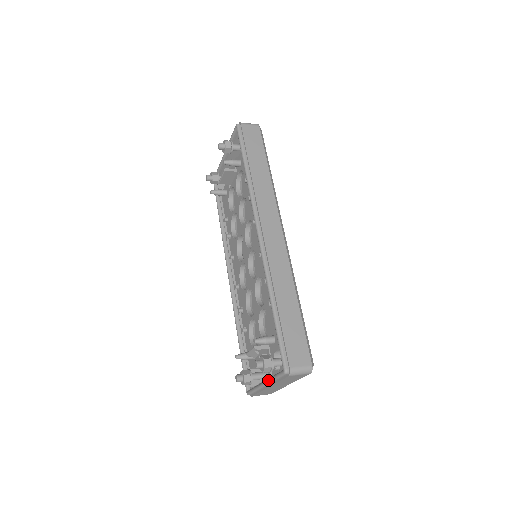
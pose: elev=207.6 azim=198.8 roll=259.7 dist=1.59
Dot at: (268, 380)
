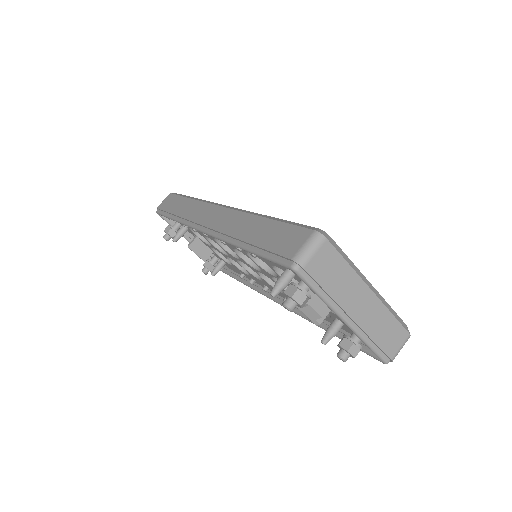
Dot at: occluded
